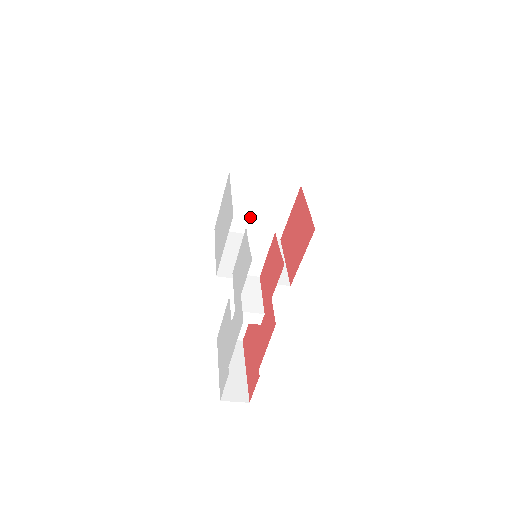
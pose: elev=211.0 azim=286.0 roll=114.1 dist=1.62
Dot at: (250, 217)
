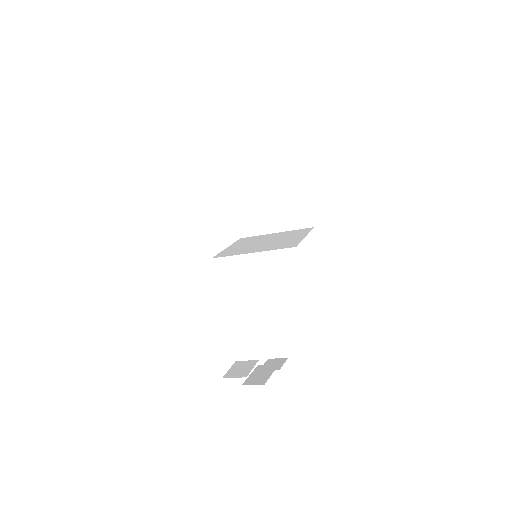
Dot at: occluded
